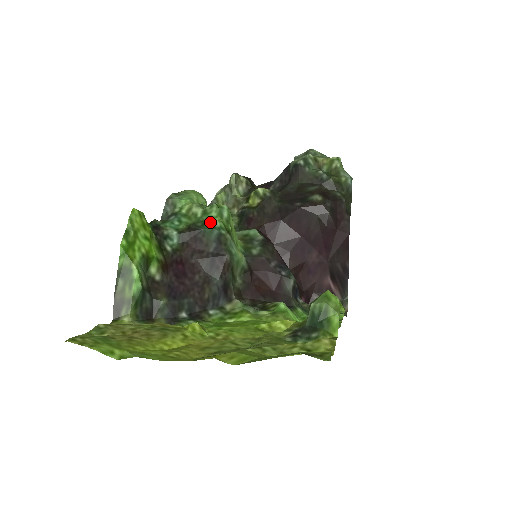
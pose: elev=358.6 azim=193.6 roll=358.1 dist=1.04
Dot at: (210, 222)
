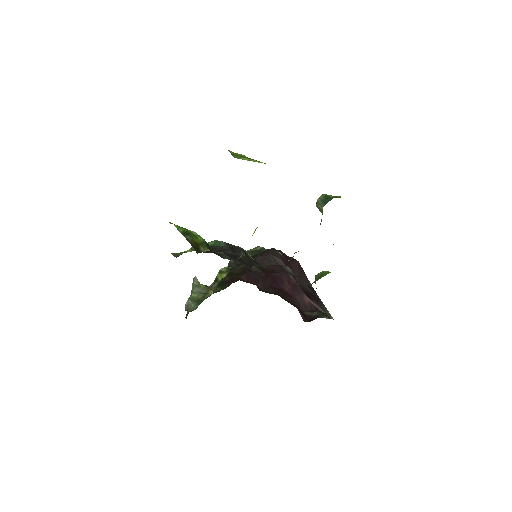
Dot at: (213, 244)
